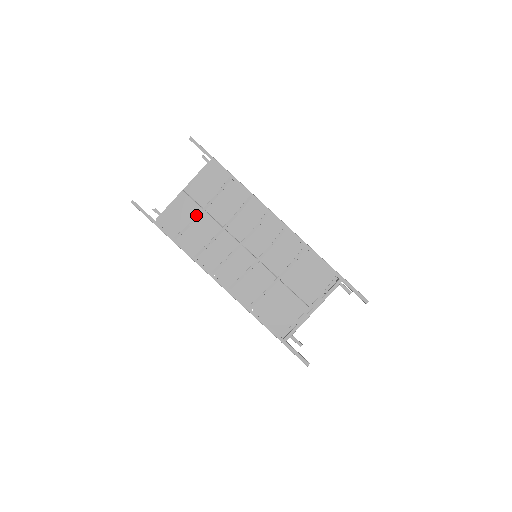
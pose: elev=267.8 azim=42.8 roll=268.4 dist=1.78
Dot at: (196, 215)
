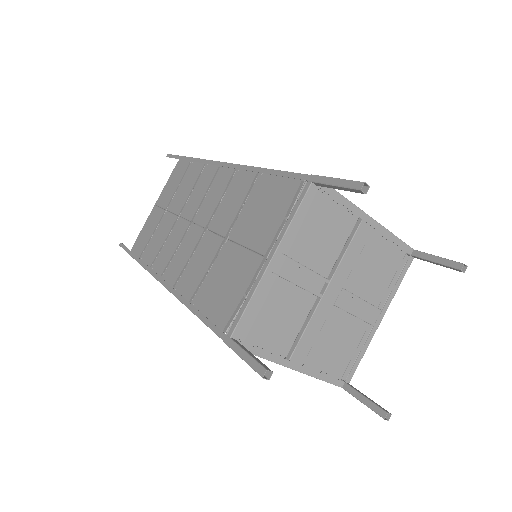
Dot at: (159, 221)
